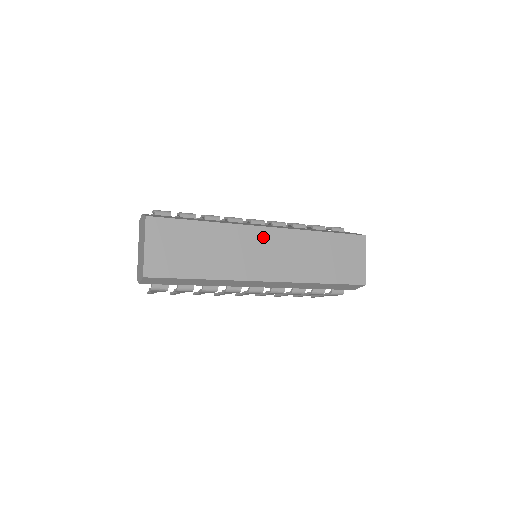
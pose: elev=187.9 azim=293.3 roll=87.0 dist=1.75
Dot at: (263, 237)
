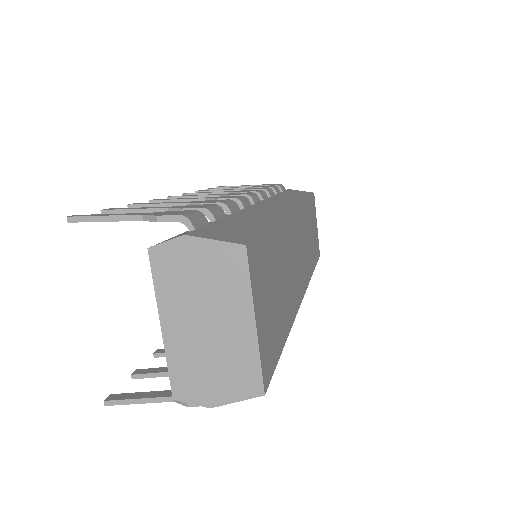
Dot at: (295, 226)
